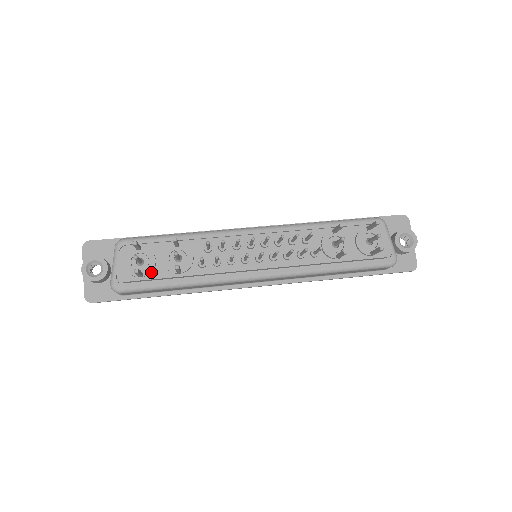
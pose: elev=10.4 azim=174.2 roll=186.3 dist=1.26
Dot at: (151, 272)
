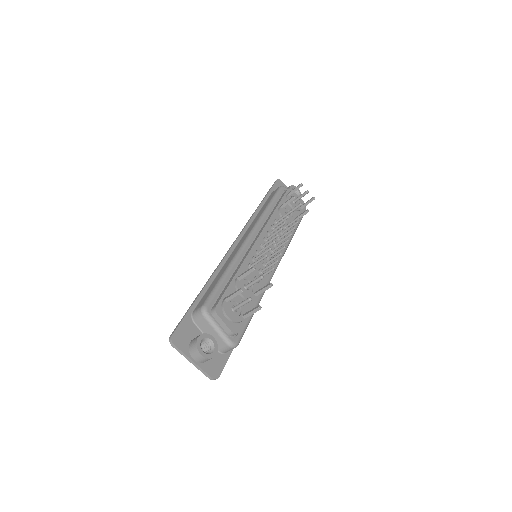
Dot at: (244, 310)
